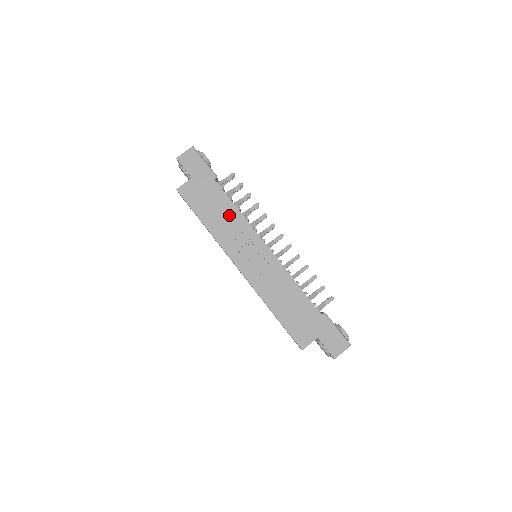
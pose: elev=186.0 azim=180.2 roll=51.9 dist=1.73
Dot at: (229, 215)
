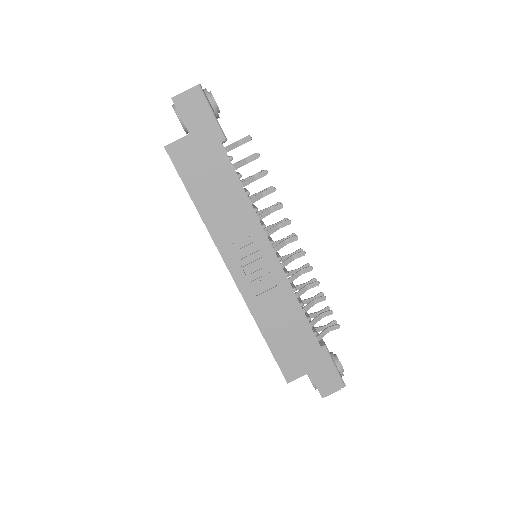
Dot at: (233, 200)
